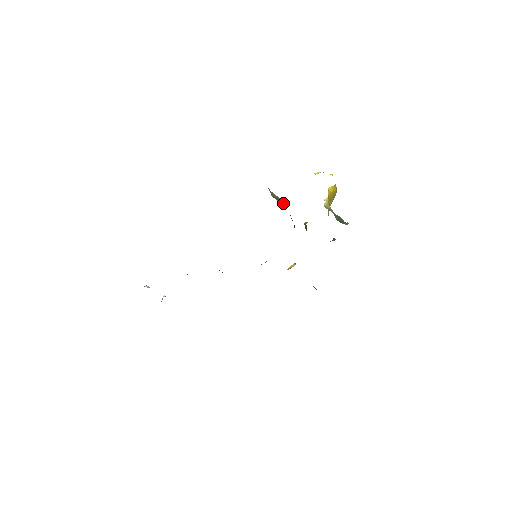
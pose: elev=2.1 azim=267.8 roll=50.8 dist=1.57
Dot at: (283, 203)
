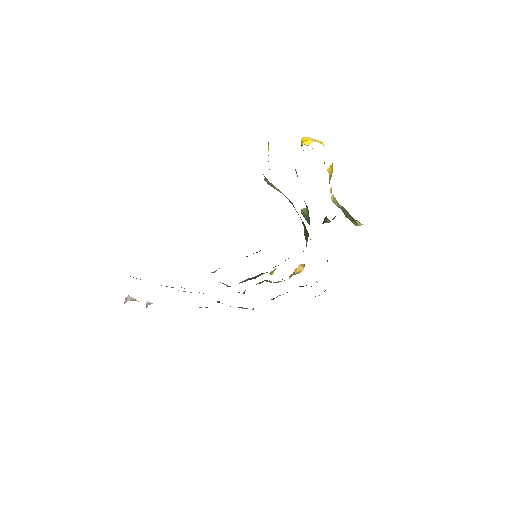
Dot at: occluded
